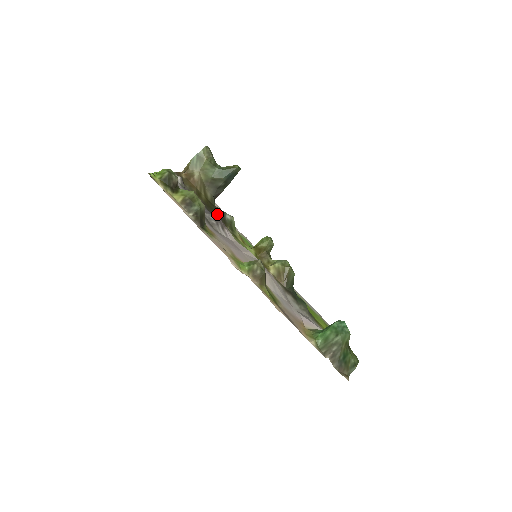
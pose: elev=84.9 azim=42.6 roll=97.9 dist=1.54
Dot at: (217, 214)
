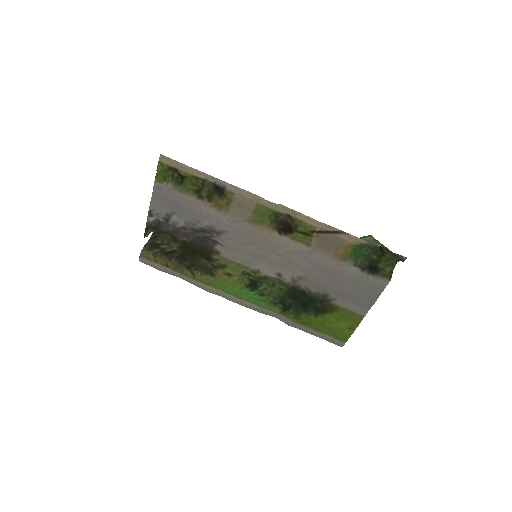
Dot at: (197, 253)
